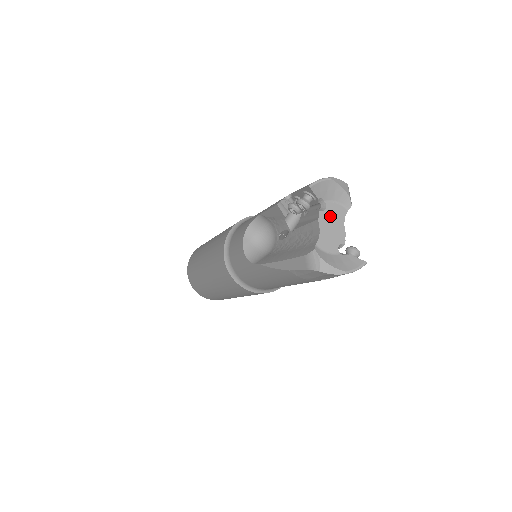
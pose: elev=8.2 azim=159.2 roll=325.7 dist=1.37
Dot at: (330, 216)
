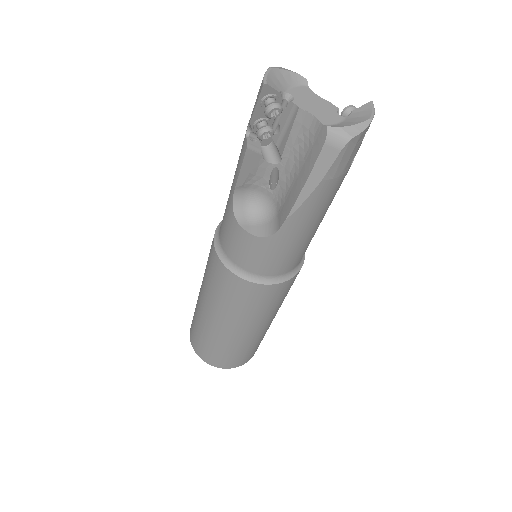
Dot at: (303, 99)
